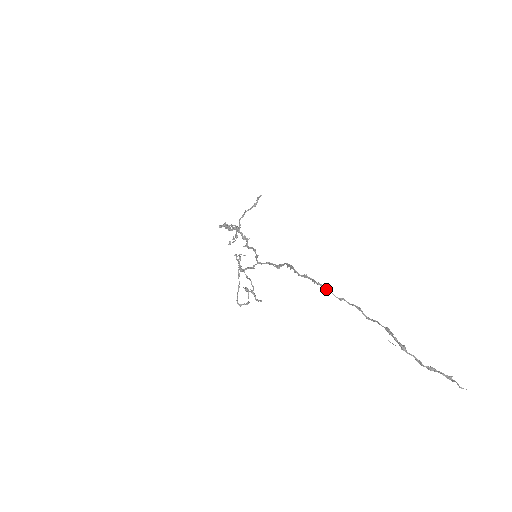
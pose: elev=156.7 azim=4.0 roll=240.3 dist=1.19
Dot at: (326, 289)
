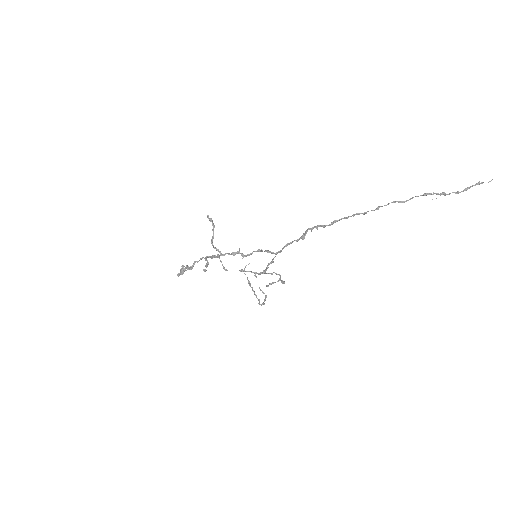
Dot at: (364, 212)
